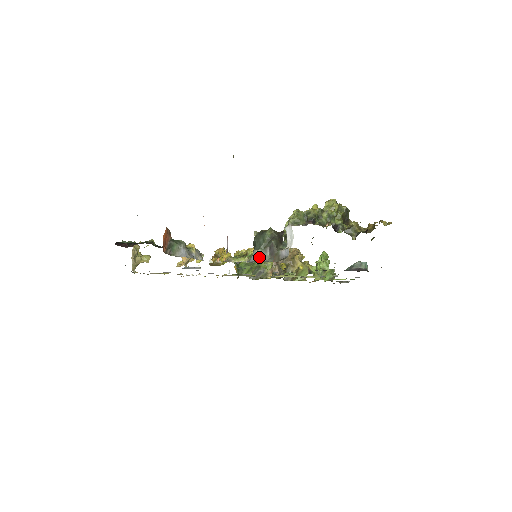
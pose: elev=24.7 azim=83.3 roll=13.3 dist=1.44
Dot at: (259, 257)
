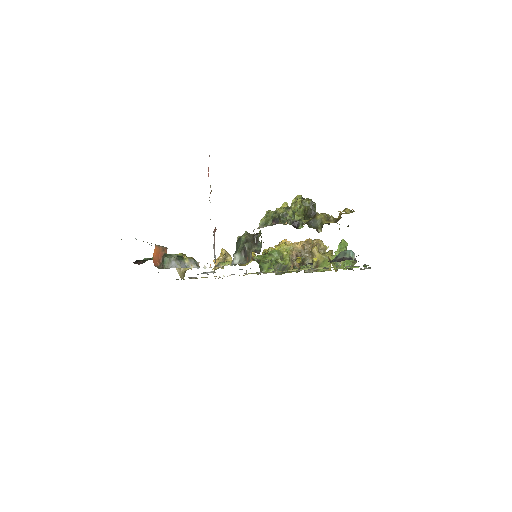
Dot at: (237, 260)
